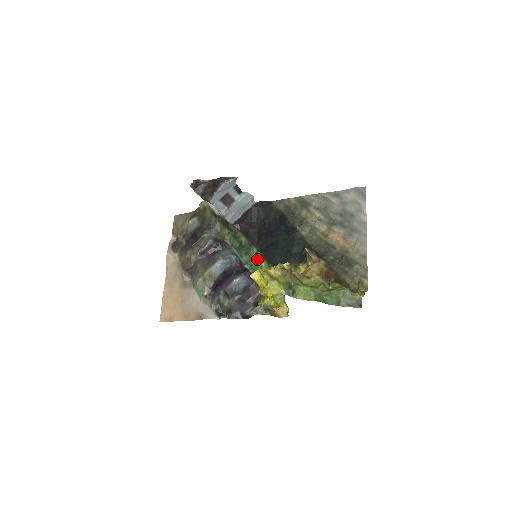
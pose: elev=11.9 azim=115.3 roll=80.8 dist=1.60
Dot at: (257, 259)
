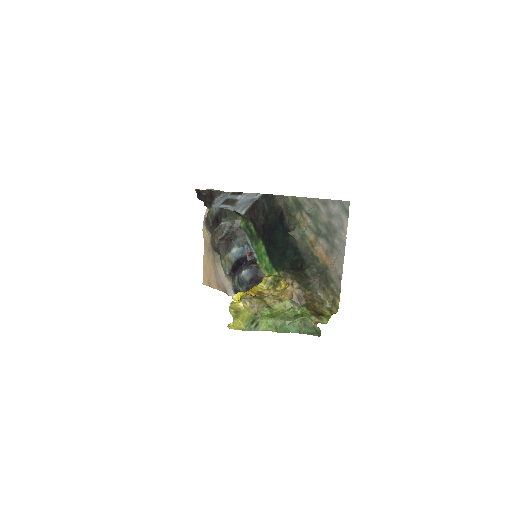
Dot at: (262, 252)
